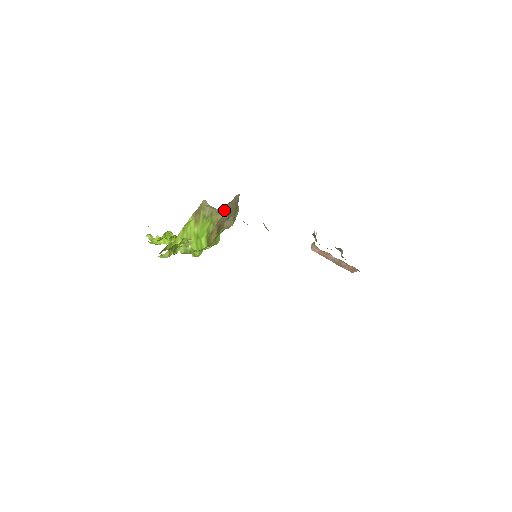
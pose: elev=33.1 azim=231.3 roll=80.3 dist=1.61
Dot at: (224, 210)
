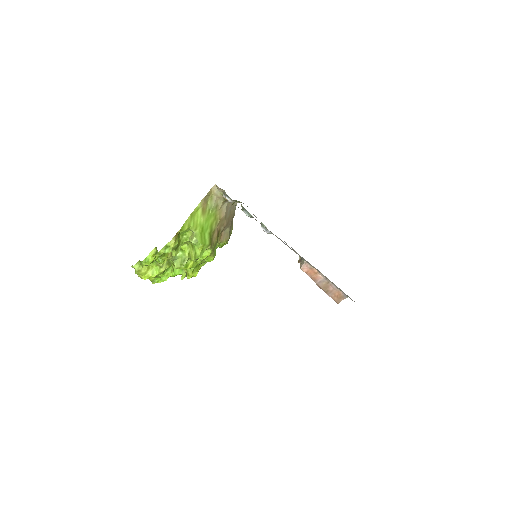
Dot at: (226, 210)
